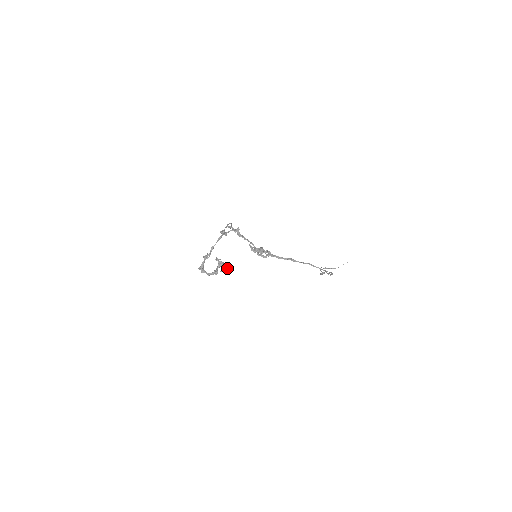
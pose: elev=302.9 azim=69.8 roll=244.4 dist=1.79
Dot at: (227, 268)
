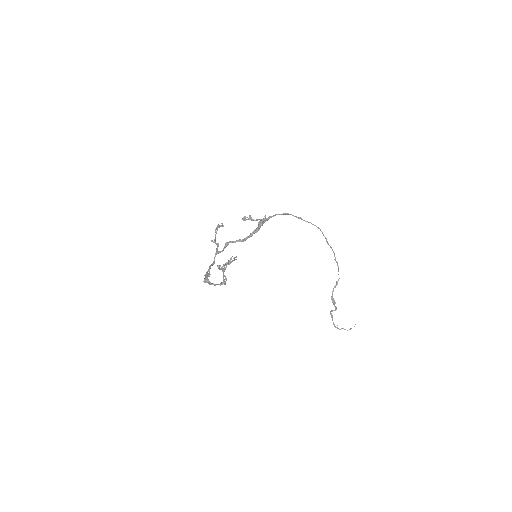
Dot at: (233, 260)
